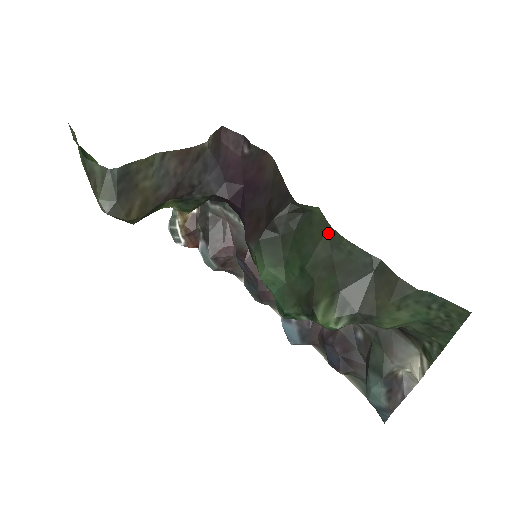
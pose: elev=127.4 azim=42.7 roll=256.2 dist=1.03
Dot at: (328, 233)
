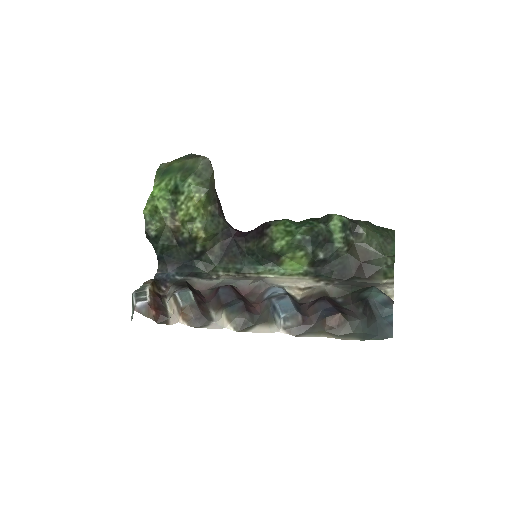
Dot at: occluded
